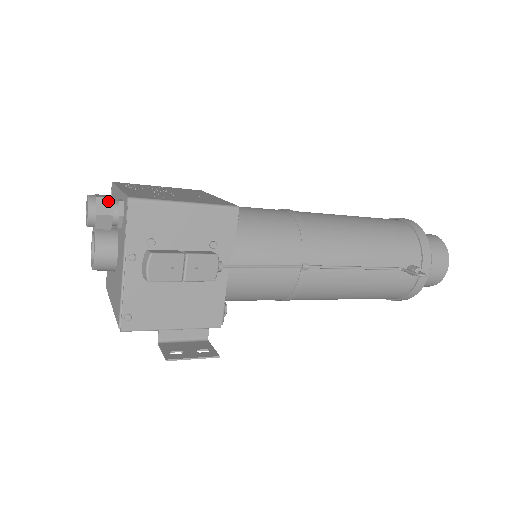
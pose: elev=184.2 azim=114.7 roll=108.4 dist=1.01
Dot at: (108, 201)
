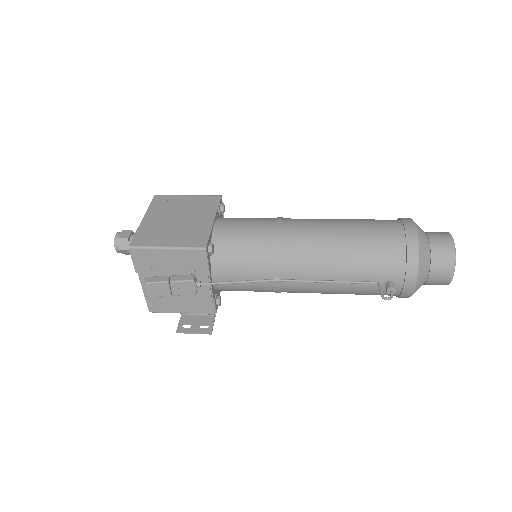
Dot at: (125, 240)
